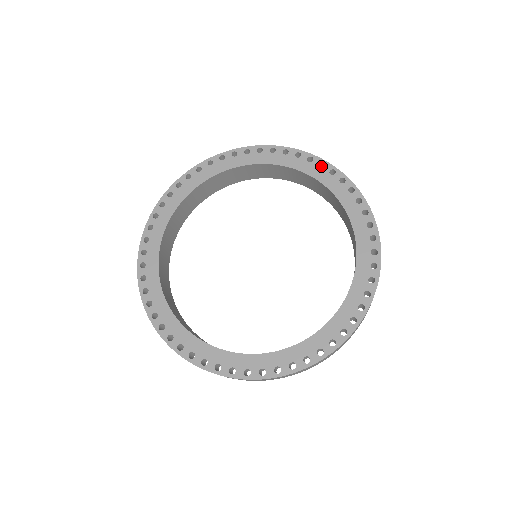
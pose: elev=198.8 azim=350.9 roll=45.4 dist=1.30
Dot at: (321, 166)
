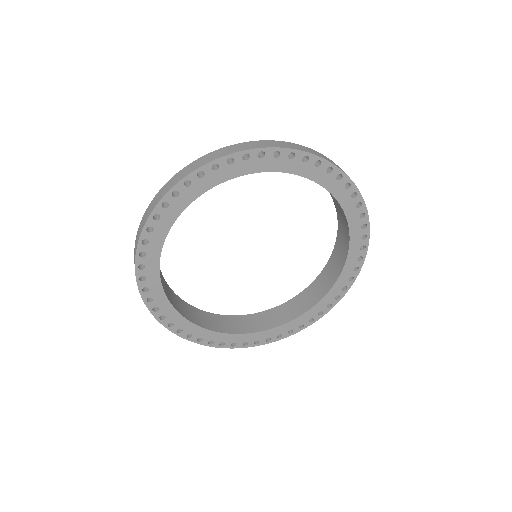
Dot at: occluded
